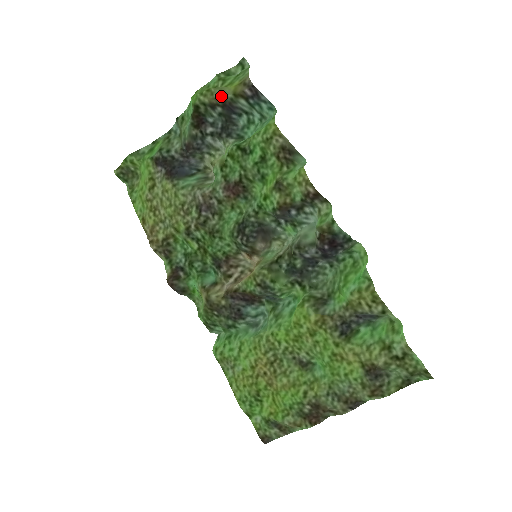
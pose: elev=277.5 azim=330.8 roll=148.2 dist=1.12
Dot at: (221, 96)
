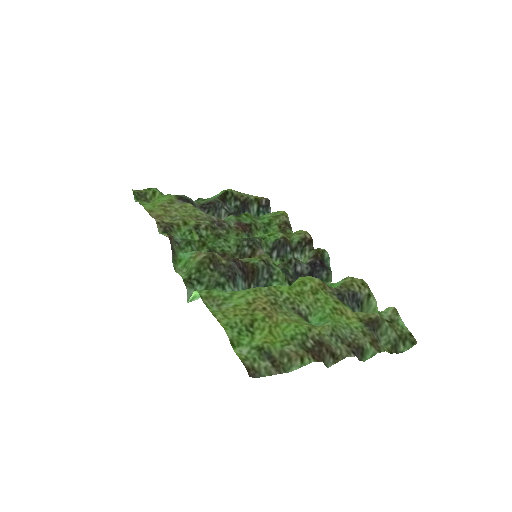
Dot at: (246, 196)
